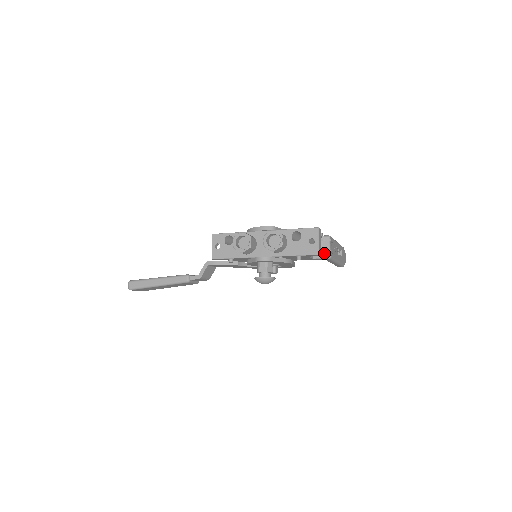
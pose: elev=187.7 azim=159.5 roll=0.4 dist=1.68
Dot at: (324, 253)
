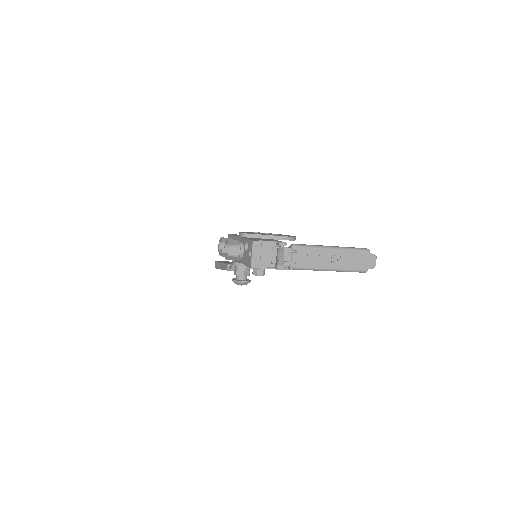
Dot at: (279, 264)
